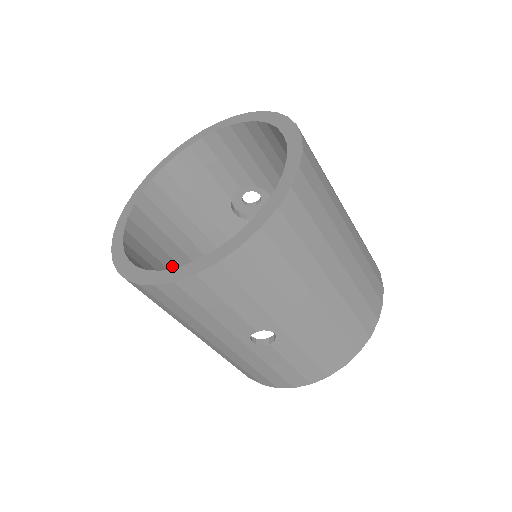
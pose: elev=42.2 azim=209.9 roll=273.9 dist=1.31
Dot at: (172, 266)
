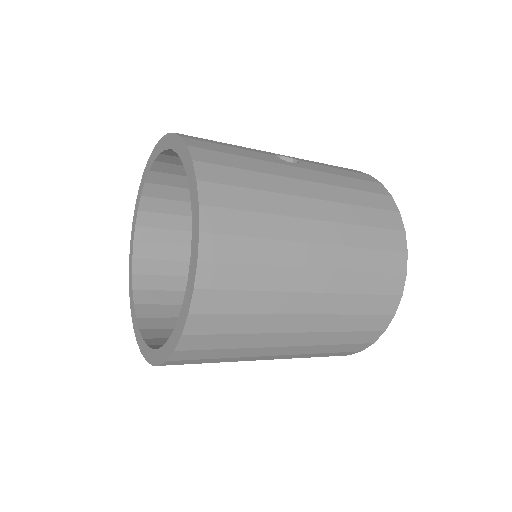
Dot at: occluded
